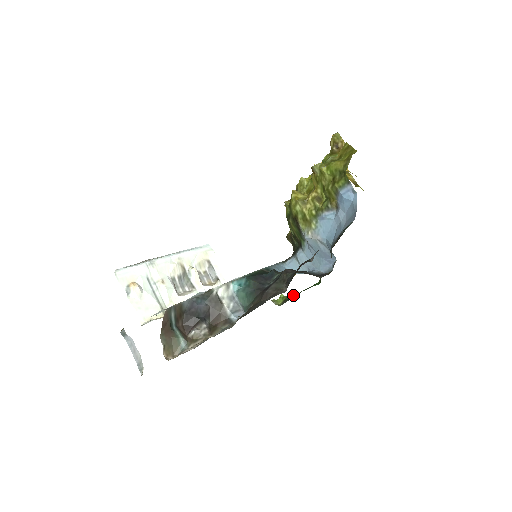
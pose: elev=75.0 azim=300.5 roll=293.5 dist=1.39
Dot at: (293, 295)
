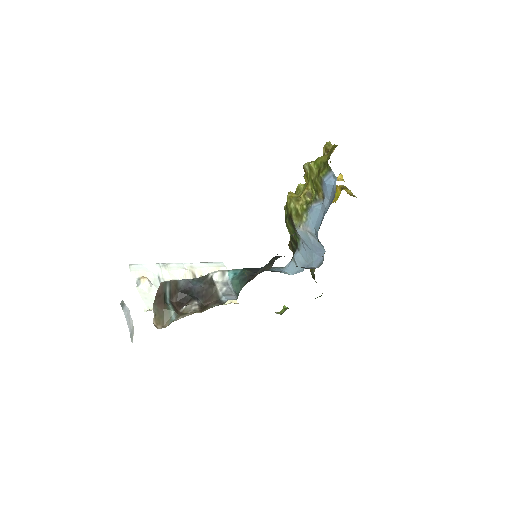
Dot at: occluded
